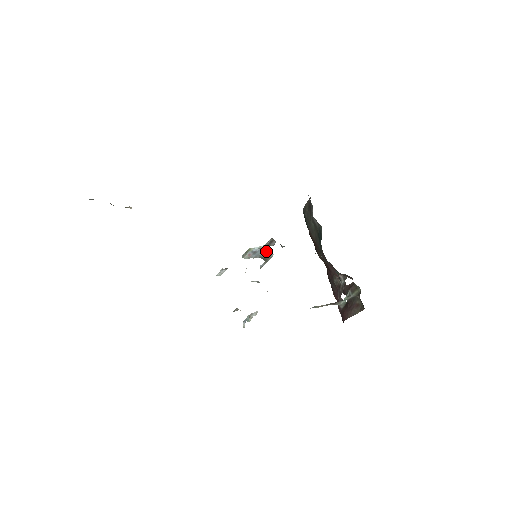
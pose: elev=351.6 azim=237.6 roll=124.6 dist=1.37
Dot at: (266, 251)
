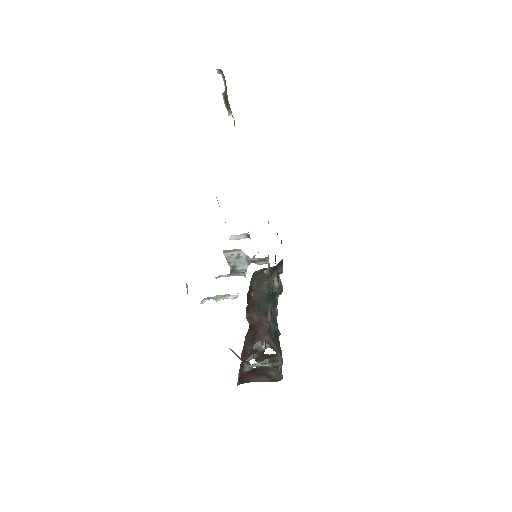
Dot at: (245, 265)
